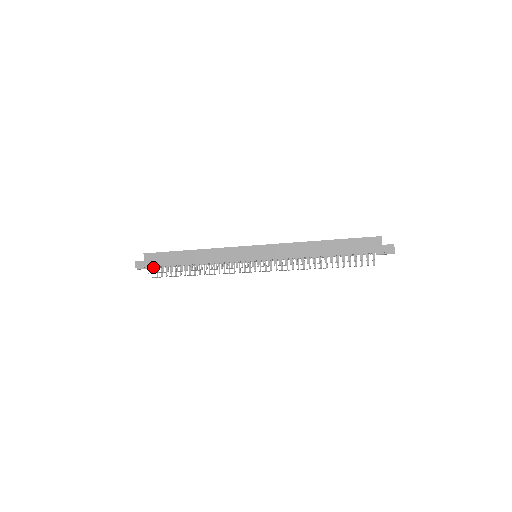
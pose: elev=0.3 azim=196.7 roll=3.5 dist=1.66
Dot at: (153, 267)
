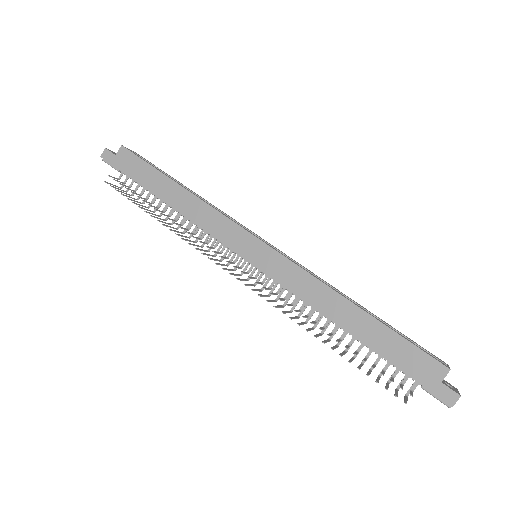
Dot at: occluded
